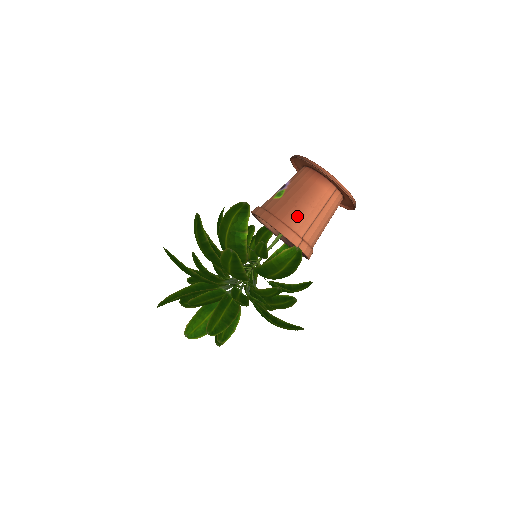
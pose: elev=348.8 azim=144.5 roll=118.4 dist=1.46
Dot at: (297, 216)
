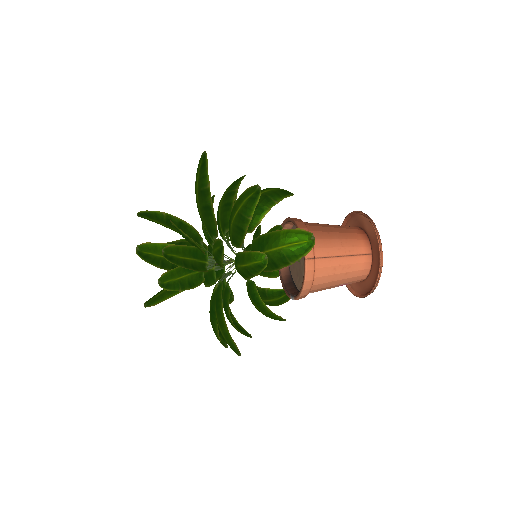
Dot at: (324, 239)
